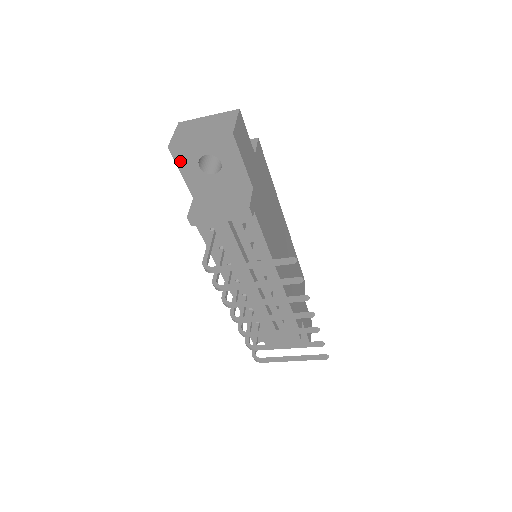
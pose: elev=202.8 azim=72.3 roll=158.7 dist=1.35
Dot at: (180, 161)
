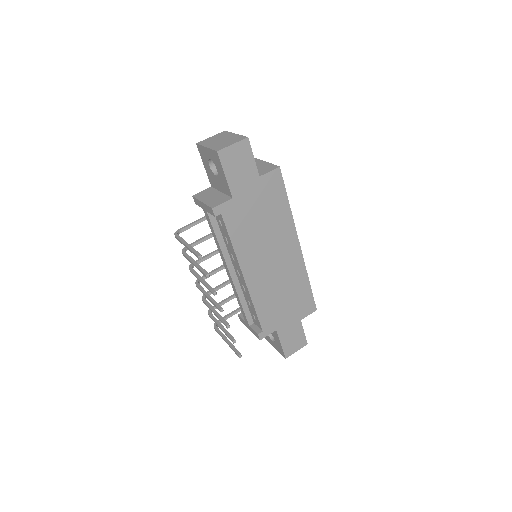
Dot at: (202, 156)
